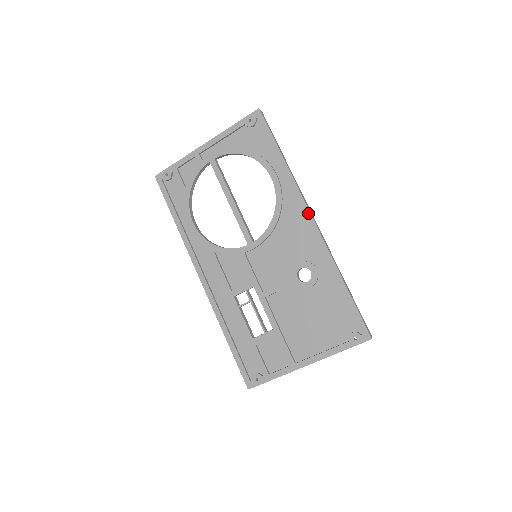
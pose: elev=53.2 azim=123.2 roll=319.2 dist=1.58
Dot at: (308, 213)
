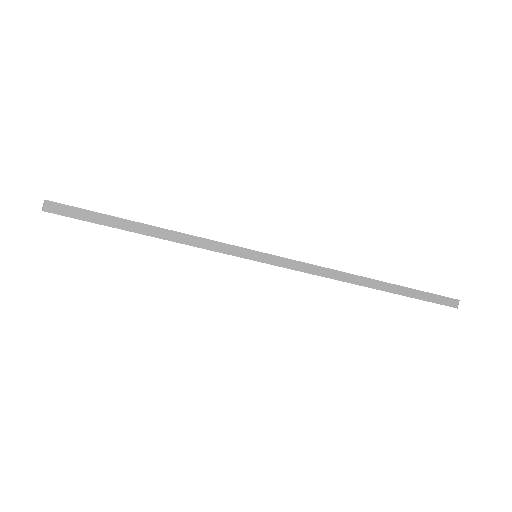
Dot at: occluded
